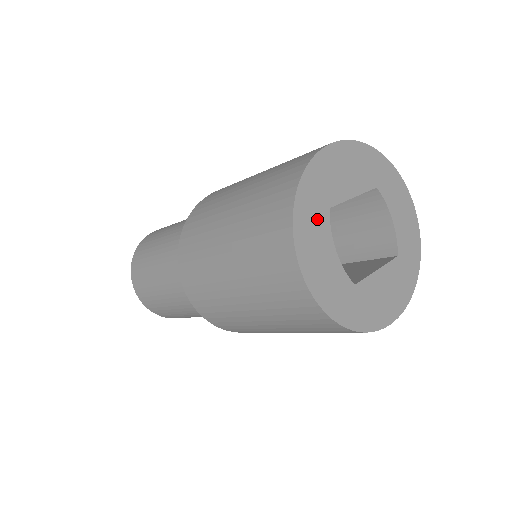
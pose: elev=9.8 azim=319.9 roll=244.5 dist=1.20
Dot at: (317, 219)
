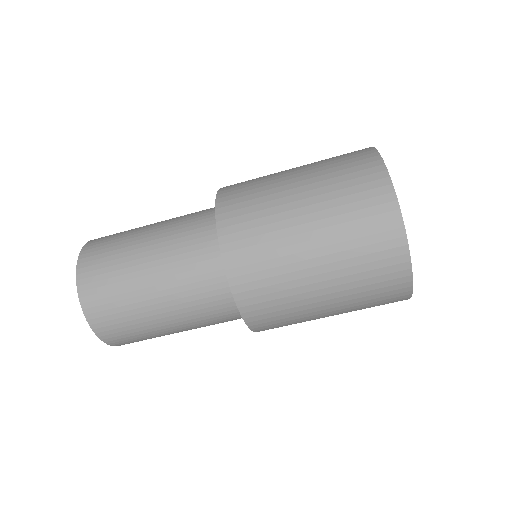
Dot at: occluded
